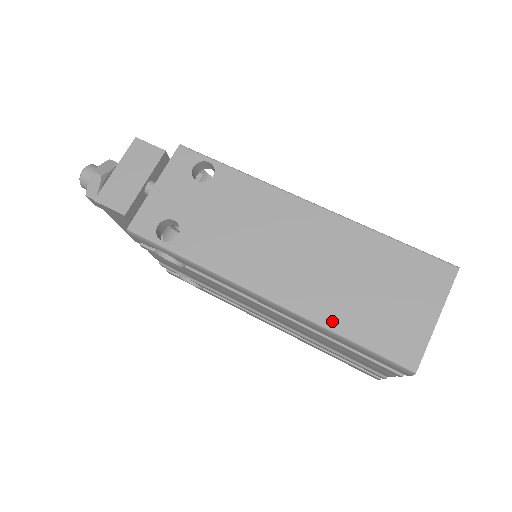
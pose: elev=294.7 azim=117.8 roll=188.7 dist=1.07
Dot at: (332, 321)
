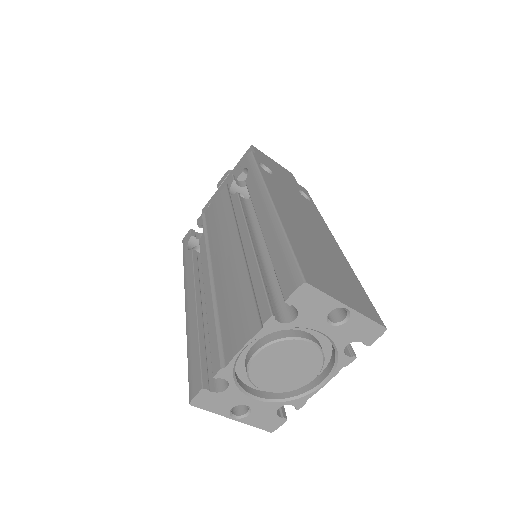
Dot at: (291, 235)
